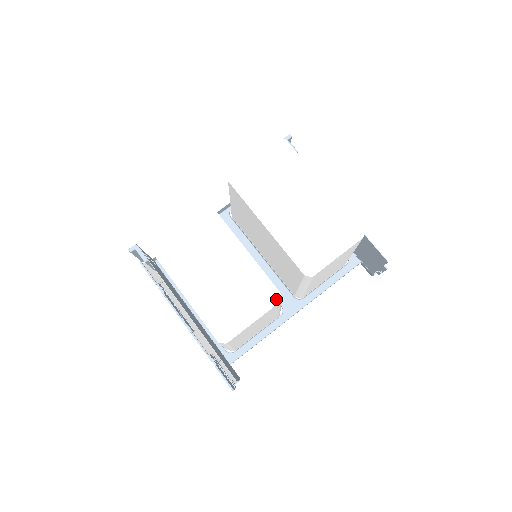
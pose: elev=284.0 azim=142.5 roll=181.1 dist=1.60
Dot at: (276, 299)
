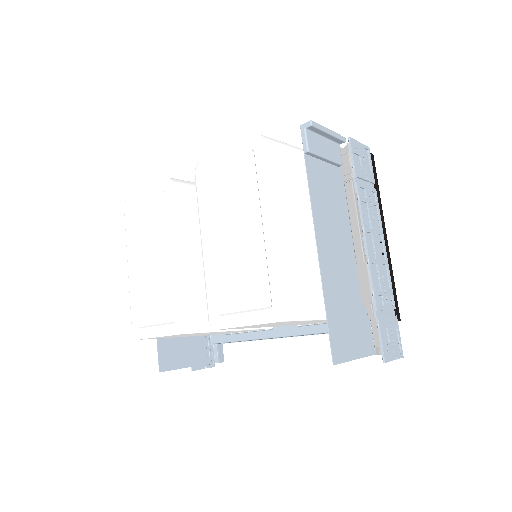
Dot at: (178, 329)
